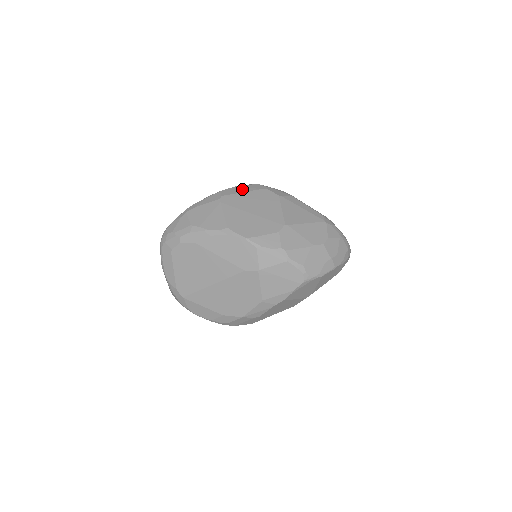
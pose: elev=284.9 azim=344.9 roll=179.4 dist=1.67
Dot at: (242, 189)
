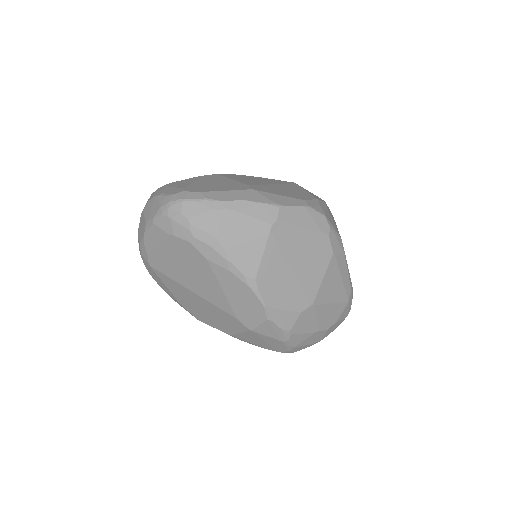
Dot at: (304, 219)
